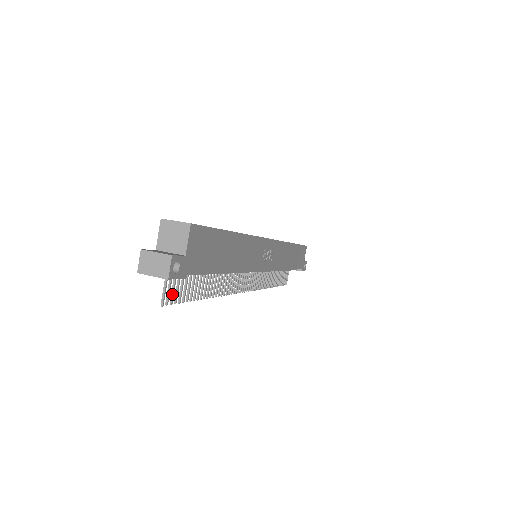
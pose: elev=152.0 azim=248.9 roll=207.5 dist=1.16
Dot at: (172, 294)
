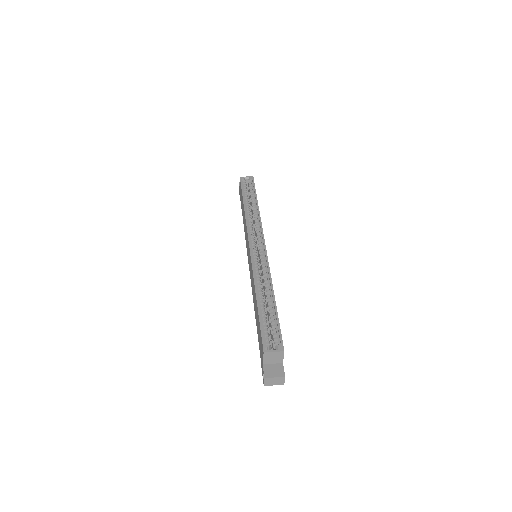
Dot at: occluded
